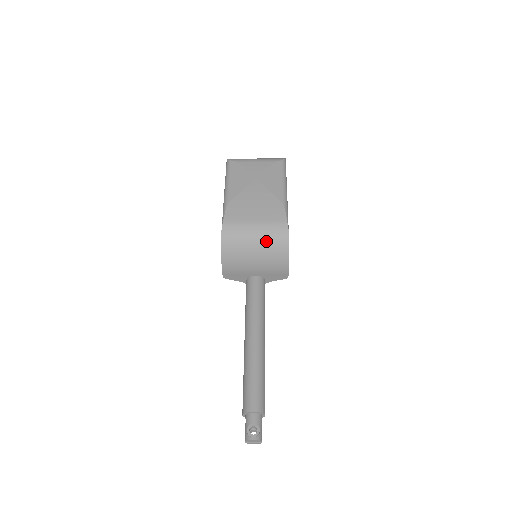
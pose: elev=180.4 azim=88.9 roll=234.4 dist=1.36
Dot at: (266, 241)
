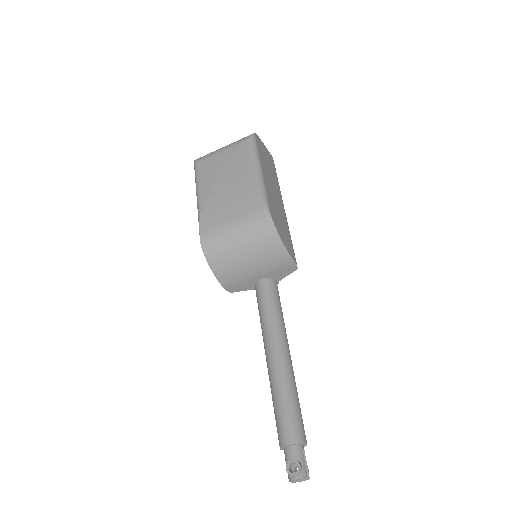
Dot at: (251, 239)
